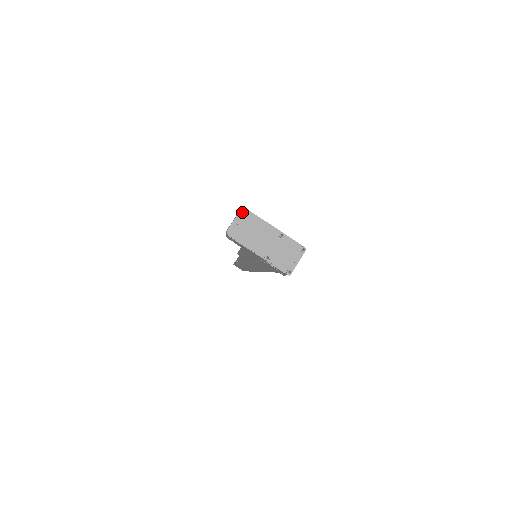
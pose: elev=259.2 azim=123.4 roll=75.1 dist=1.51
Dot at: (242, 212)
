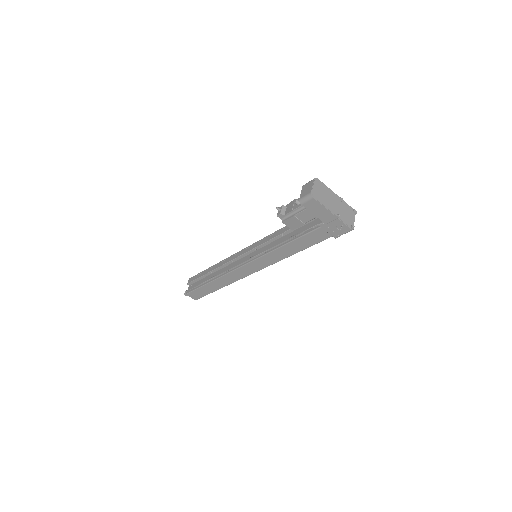
Dot at: (316, 180)
